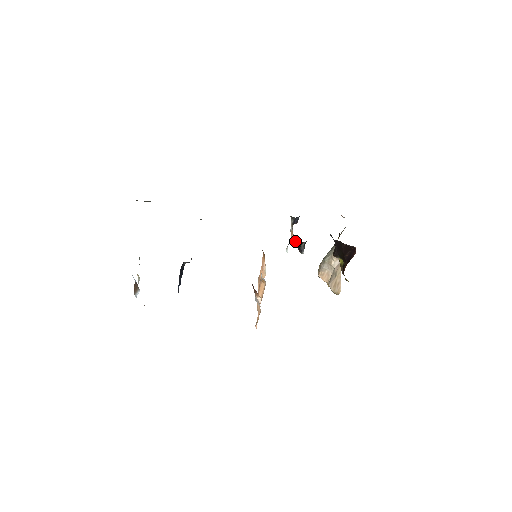
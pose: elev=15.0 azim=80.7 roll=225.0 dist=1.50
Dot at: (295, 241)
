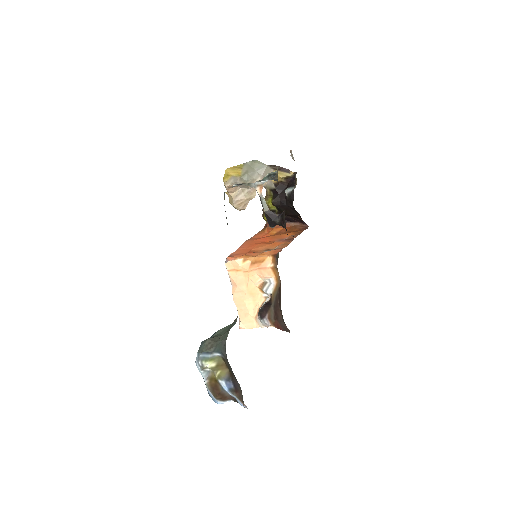
Dot at: (264, 204)
